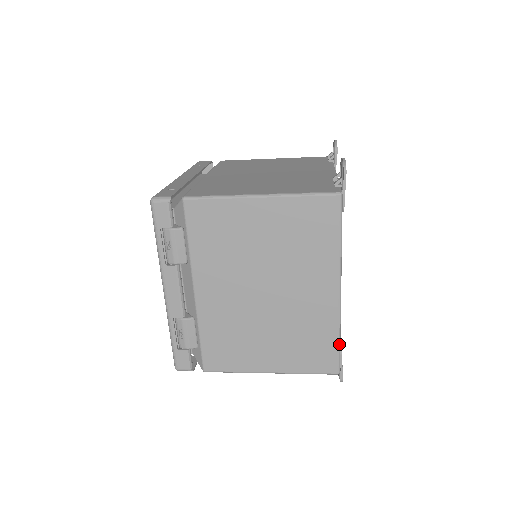
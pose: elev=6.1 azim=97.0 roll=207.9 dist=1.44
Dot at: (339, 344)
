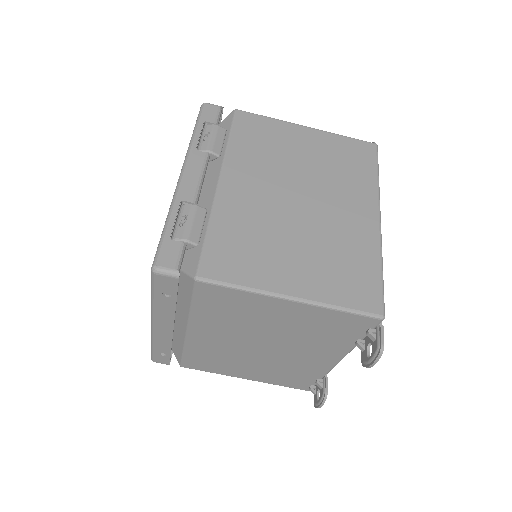
Dot at: (382, 276)
